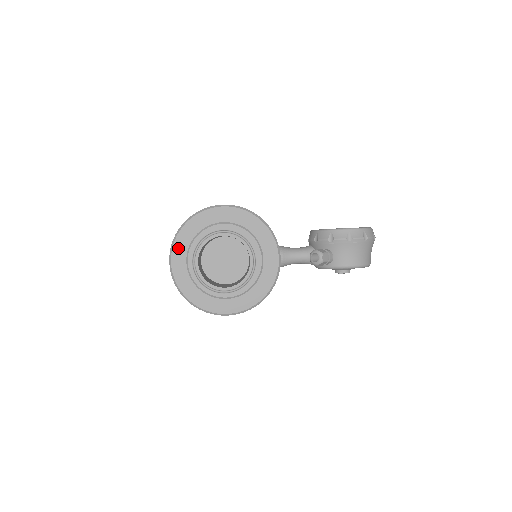
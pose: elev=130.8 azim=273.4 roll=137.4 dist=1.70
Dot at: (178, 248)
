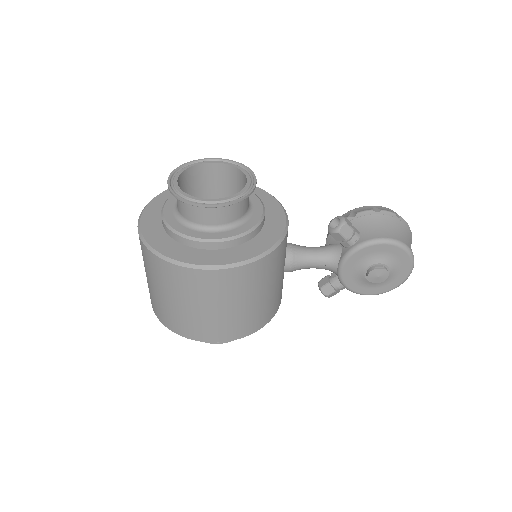
Dot at: (154, 205)
